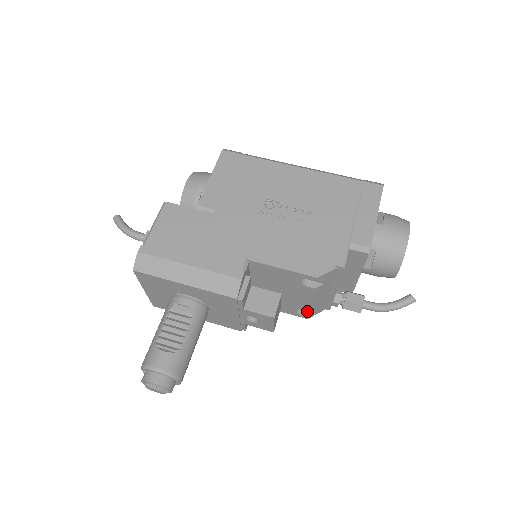
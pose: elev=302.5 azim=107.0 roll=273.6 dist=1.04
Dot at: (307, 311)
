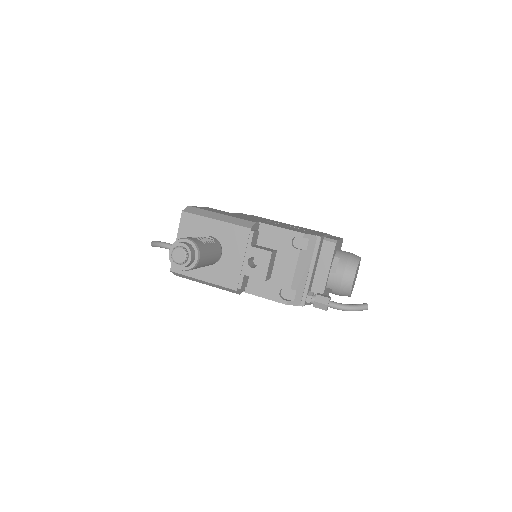
Dot at: (287, 299)
